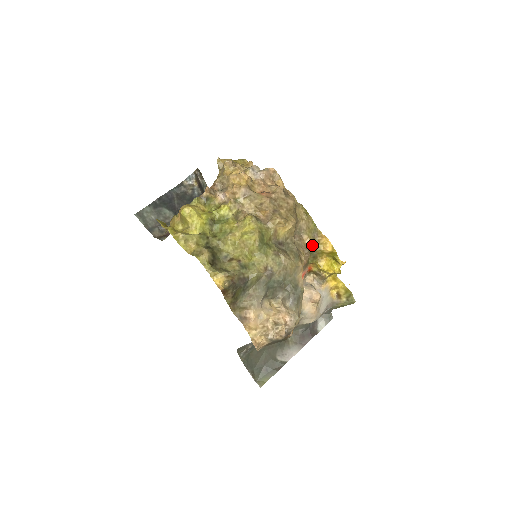
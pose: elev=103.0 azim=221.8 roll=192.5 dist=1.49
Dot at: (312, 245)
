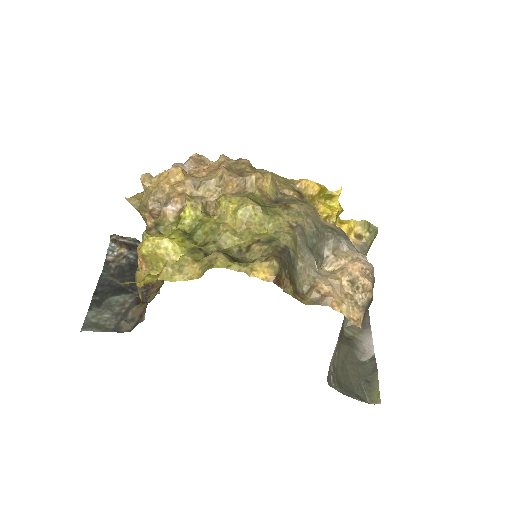
Dot at: (298, 196)
